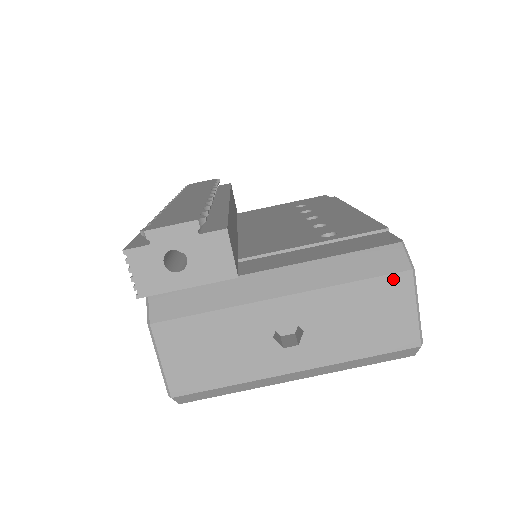
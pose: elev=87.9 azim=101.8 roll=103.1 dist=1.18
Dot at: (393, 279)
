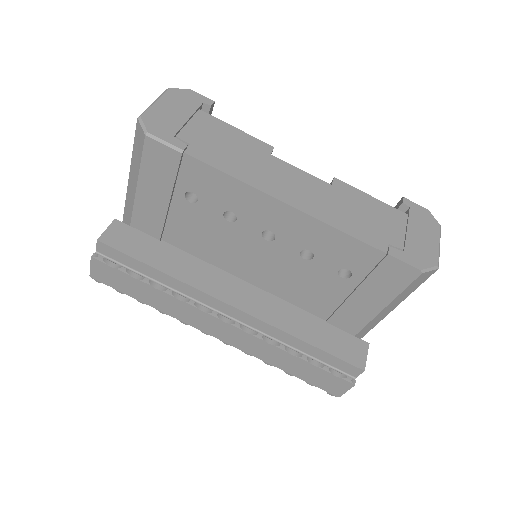
Dot at: occluded
